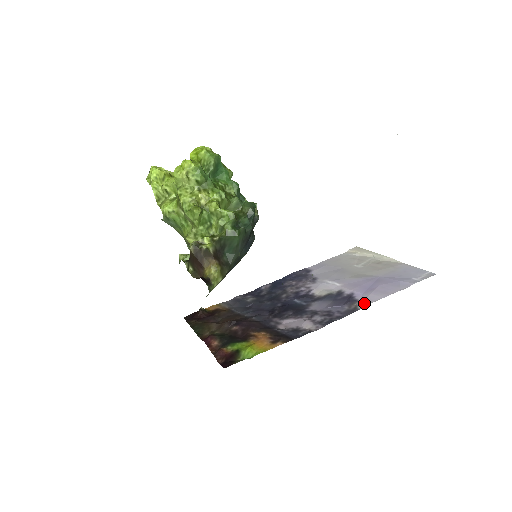
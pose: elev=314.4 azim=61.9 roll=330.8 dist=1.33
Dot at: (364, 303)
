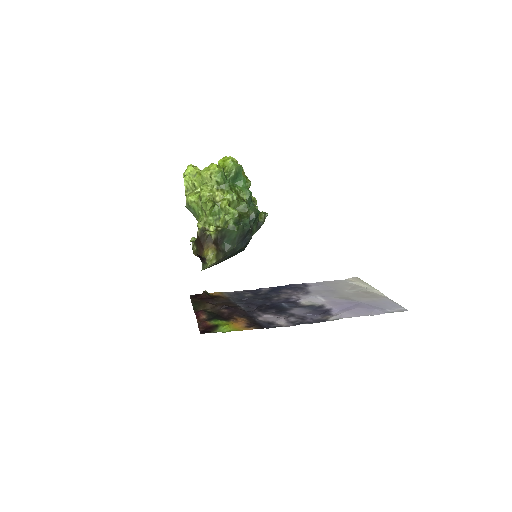
Dot at: (335, 317)
